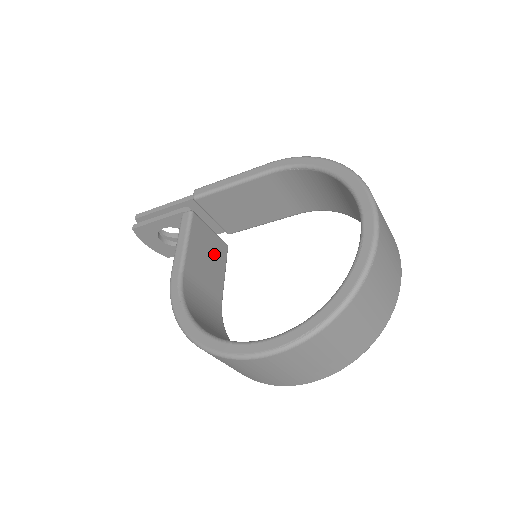
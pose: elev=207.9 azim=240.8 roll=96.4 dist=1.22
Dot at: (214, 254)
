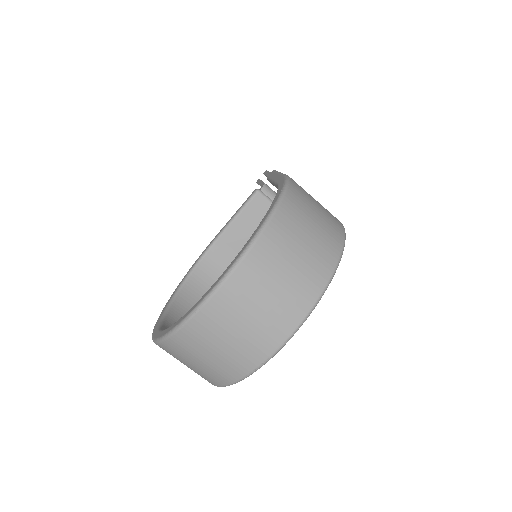
Dot at: occluded
